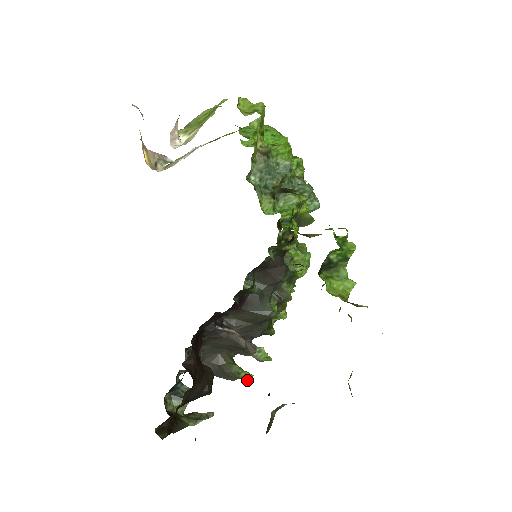
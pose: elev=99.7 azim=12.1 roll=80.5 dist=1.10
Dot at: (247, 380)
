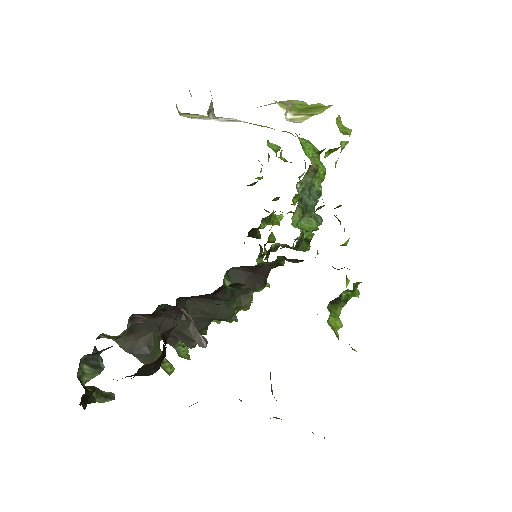
Dot at: (169, 372)
